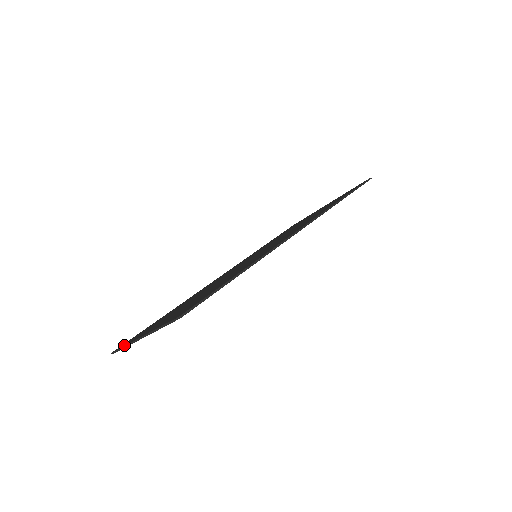
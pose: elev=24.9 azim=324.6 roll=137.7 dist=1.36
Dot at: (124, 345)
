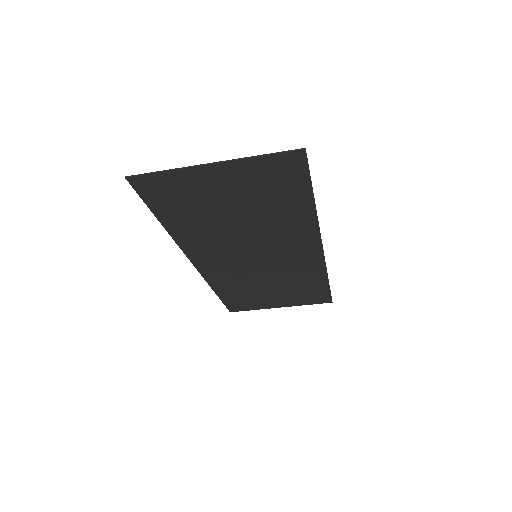
Dot at: (163, 172)
